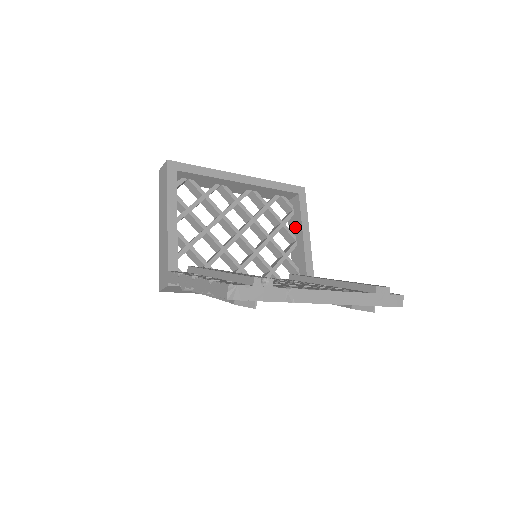
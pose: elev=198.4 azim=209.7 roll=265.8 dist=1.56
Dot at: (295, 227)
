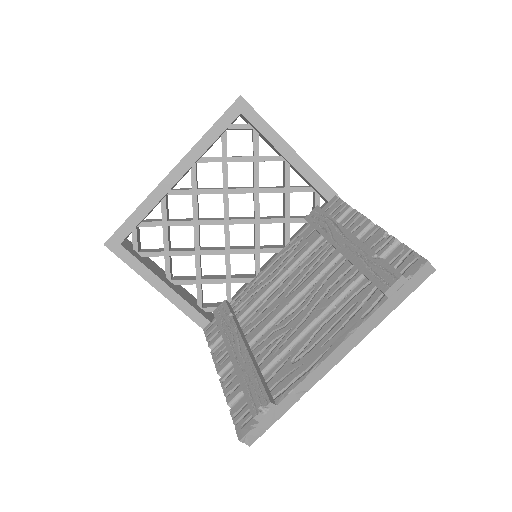
Dot at: occluded
